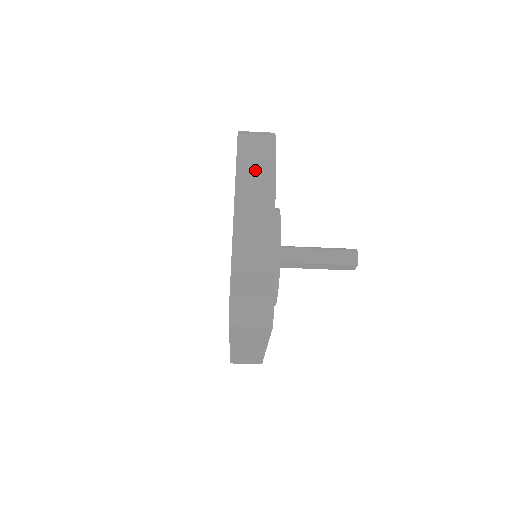
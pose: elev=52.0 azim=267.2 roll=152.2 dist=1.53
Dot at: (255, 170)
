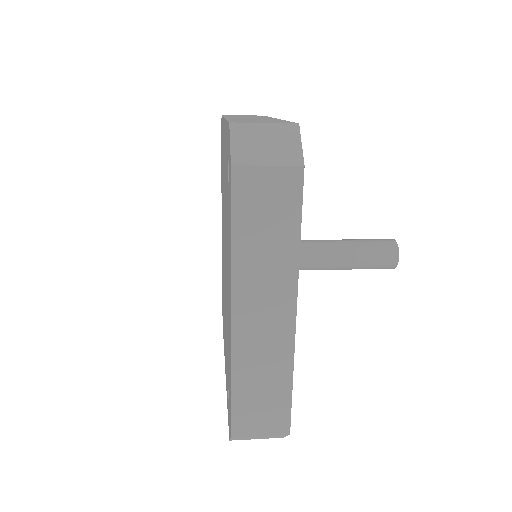
Dot at: (265, 245)
